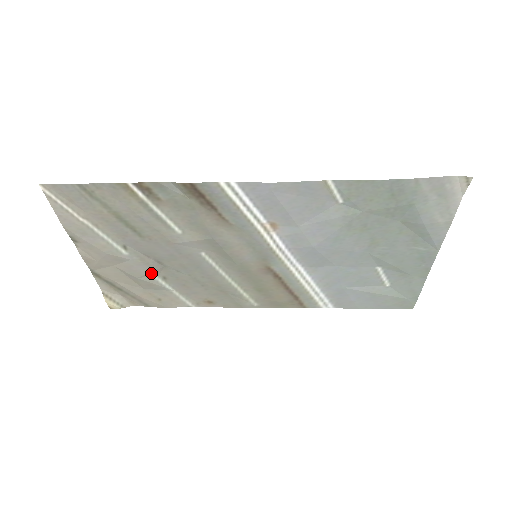
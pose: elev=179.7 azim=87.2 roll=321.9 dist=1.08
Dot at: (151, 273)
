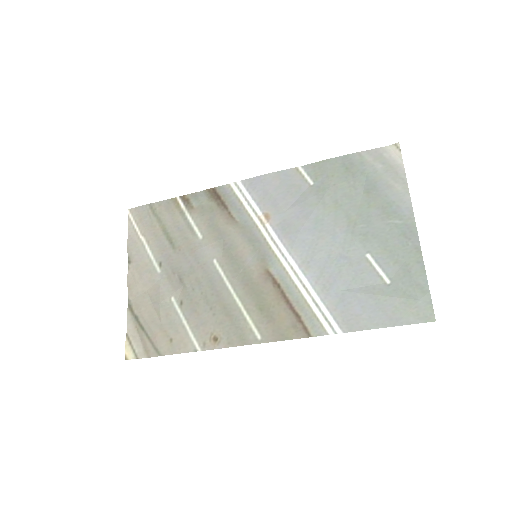
Dot at: (172, 296)
